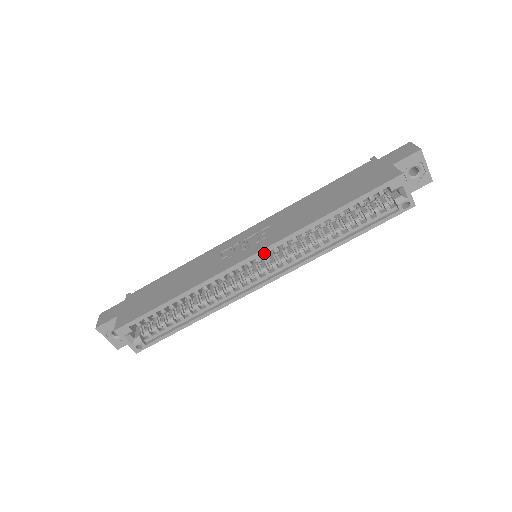
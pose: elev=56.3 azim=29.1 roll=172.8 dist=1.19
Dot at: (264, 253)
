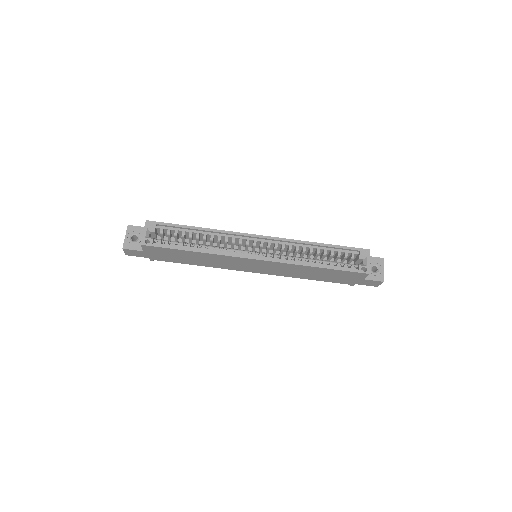
Dot at: (268, 242)
